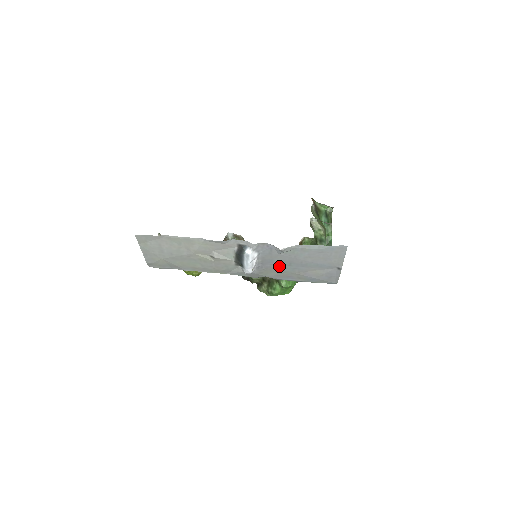
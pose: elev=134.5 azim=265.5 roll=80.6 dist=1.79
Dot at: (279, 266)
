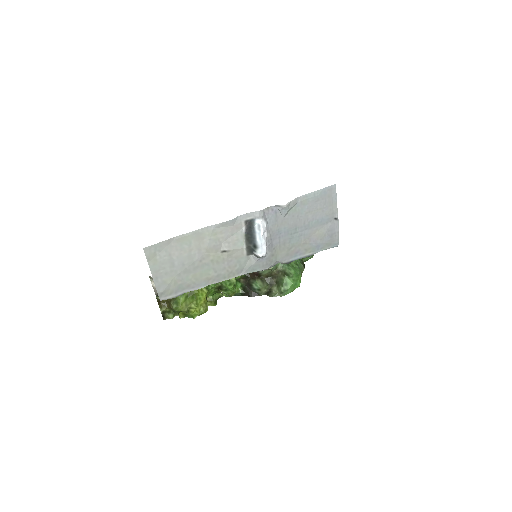
Dot at: (286, 238)
